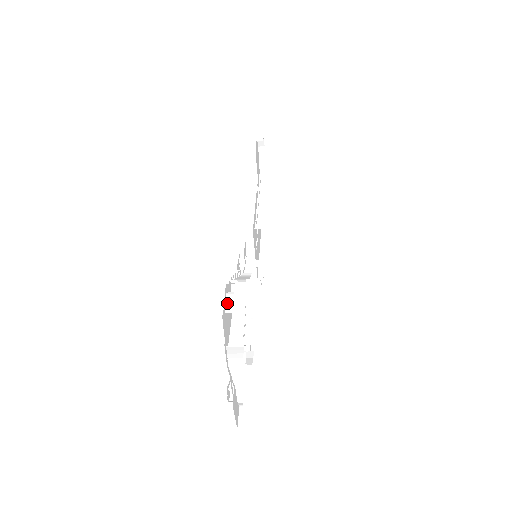
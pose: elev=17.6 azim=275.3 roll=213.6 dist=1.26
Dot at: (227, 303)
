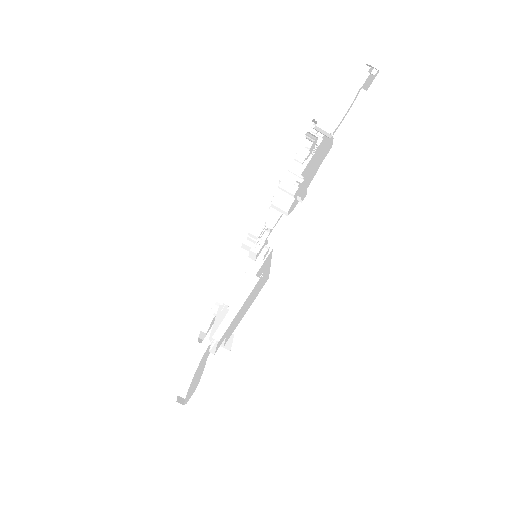
Dot at: (311, 127)
